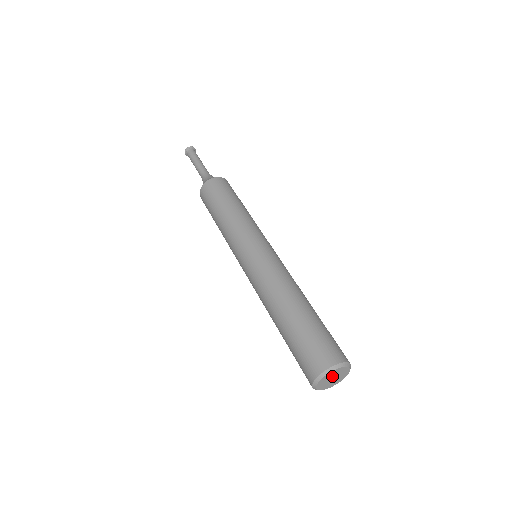
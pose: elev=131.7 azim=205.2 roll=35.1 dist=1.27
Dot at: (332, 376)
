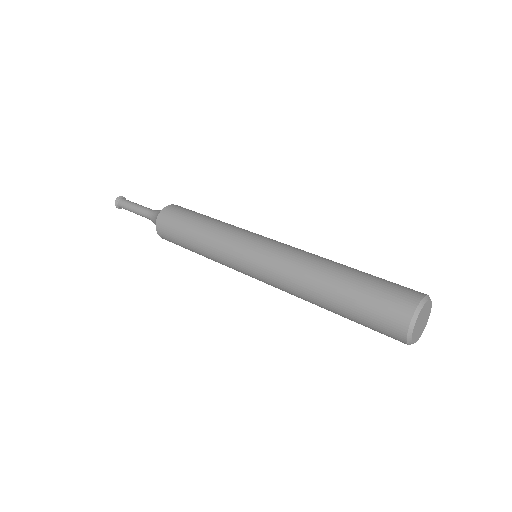
Dot at: (424, 314)
